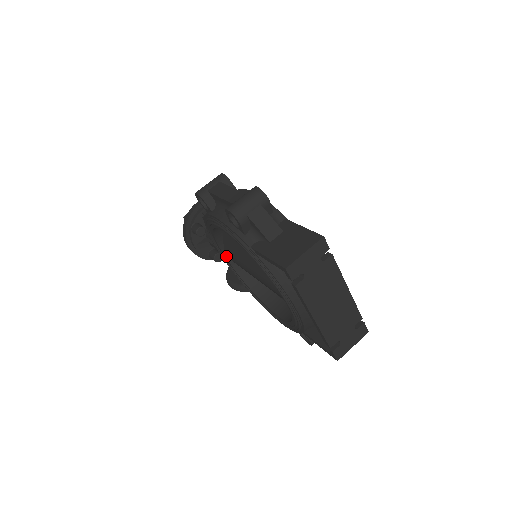
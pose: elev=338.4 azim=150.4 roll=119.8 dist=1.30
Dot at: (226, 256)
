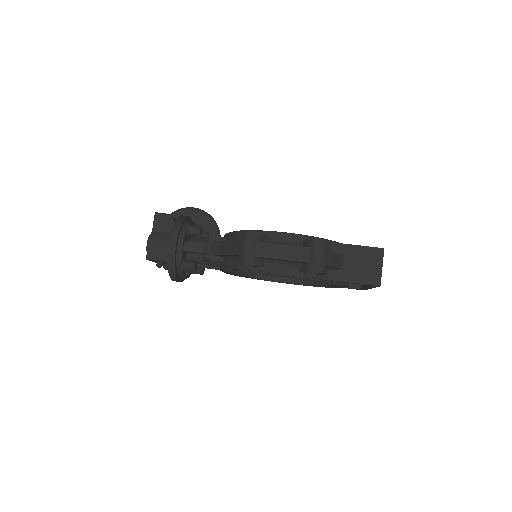
Dot at: (233, 272)
